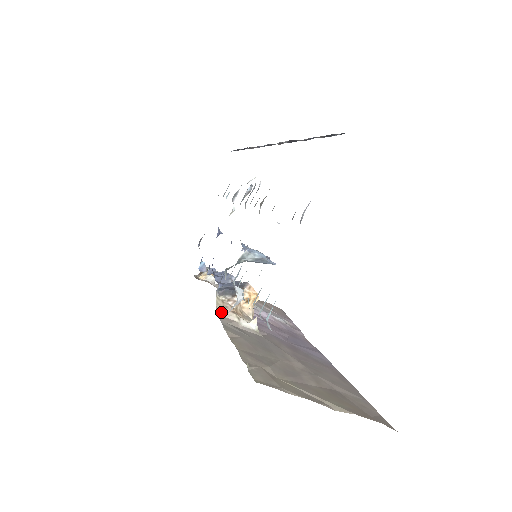
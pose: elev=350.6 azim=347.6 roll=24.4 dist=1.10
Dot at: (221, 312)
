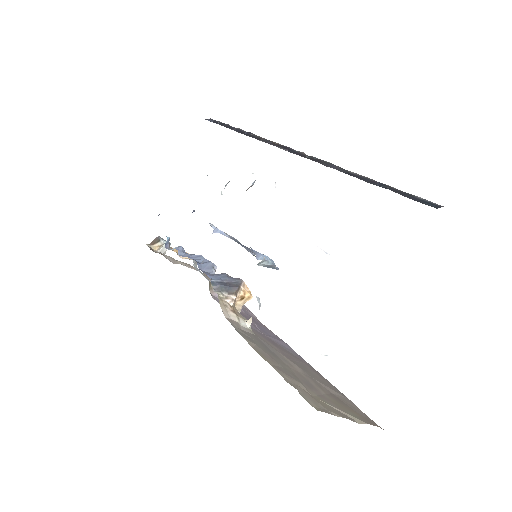
Dot at: (225, 313)
